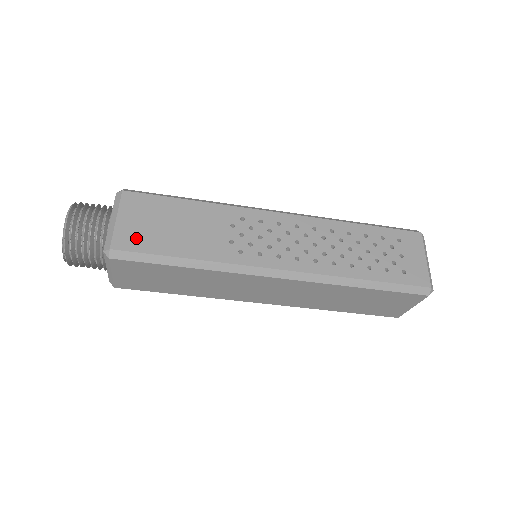
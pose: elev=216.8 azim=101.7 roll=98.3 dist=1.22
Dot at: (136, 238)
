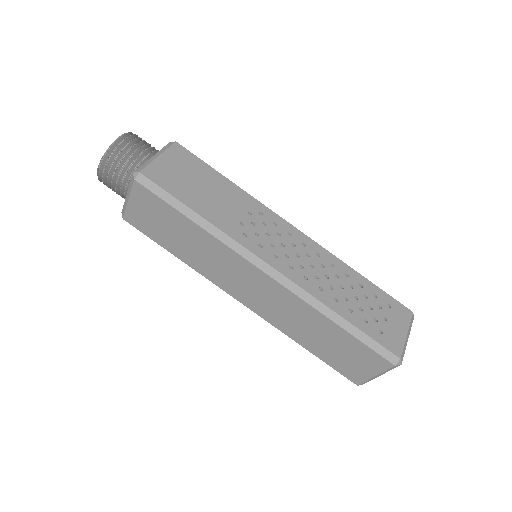
Dot at: (165, 177)
